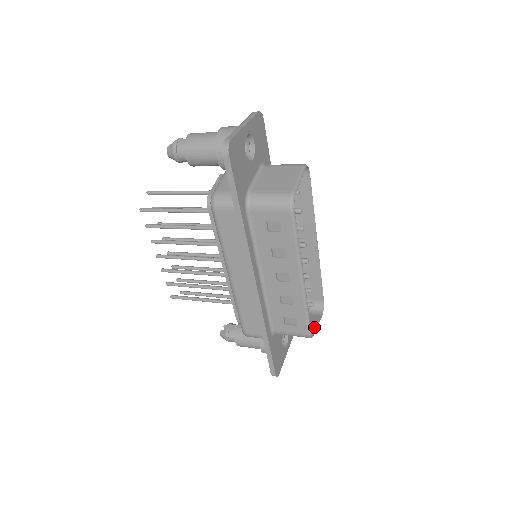
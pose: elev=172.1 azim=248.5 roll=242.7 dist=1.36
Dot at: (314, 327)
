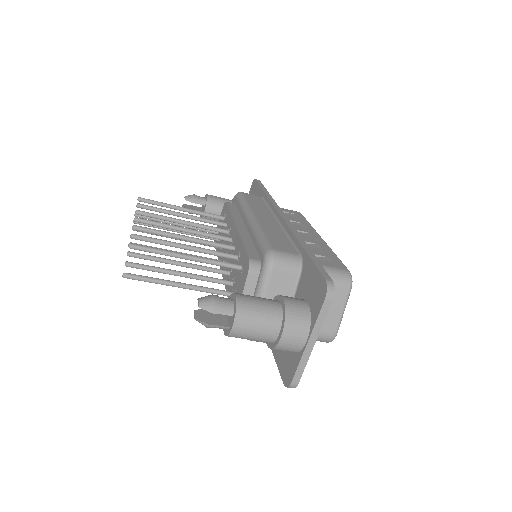
Dot at: (343, 303)
